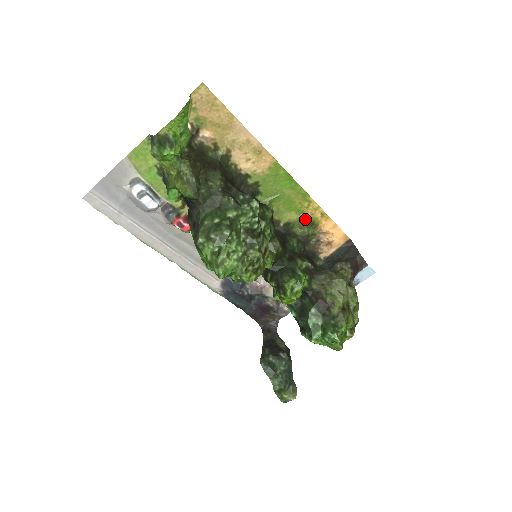
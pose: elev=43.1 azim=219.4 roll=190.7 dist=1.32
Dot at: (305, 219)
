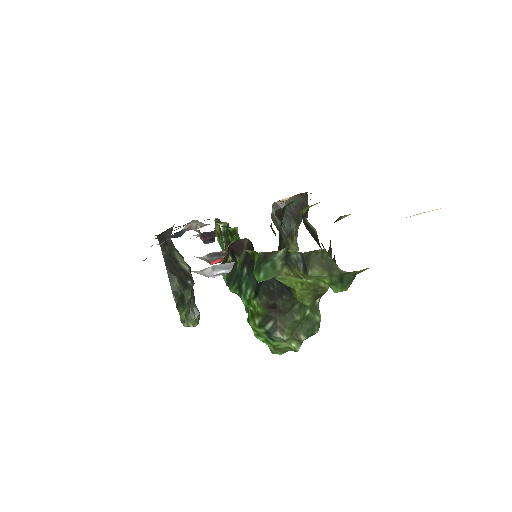
Dot at: occluded
